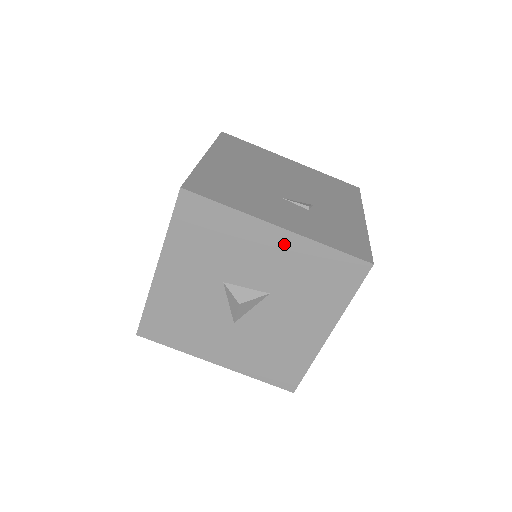
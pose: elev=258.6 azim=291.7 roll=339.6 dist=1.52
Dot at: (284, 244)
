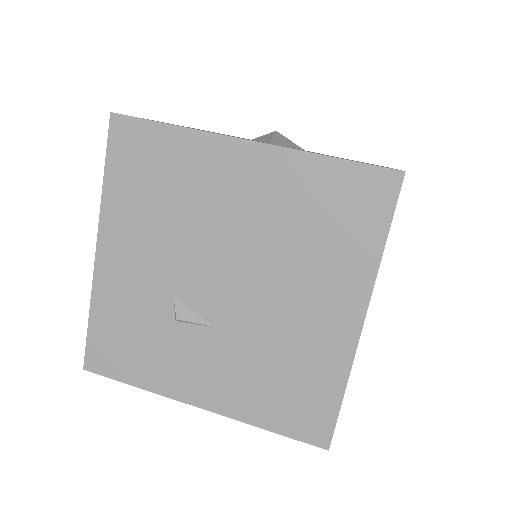
Dot at: occluded
